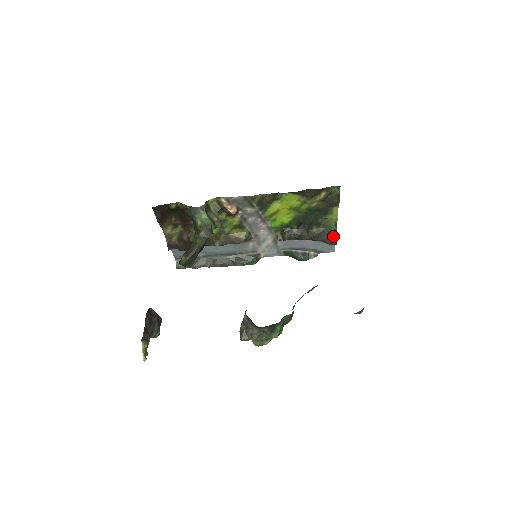
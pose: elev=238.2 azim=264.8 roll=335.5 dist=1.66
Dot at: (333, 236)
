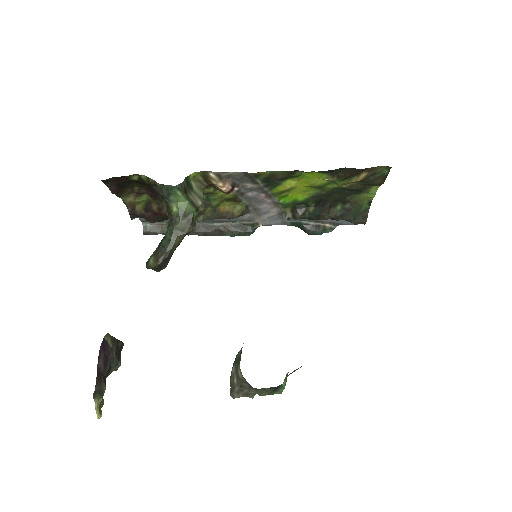
Dot at: (362, 216)
